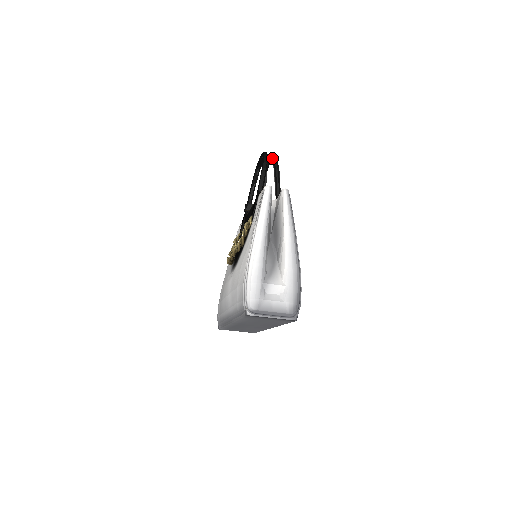
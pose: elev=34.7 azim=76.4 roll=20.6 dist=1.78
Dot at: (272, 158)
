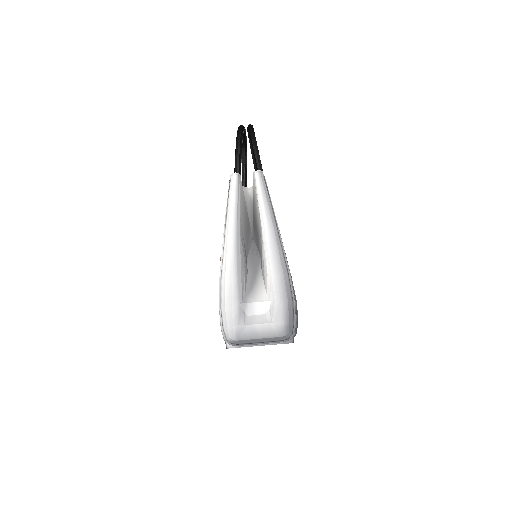
Dot at: (248, 132)
